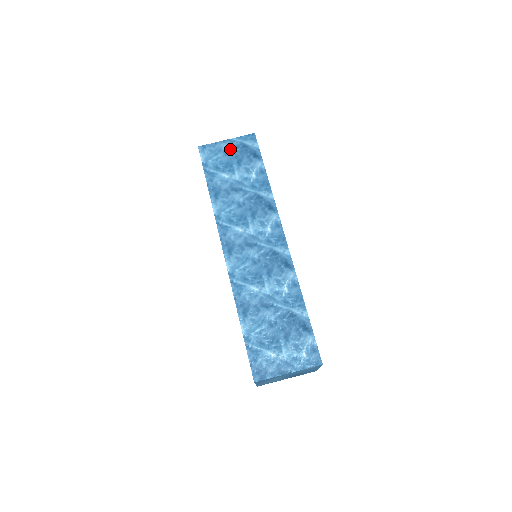
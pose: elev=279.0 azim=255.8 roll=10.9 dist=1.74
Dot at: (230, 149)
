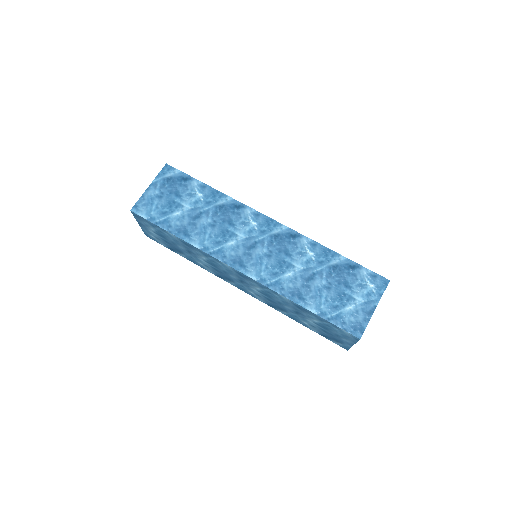
Dot at: (159, 191)
